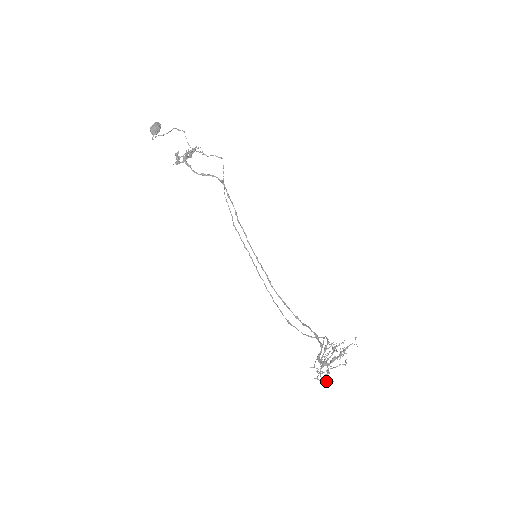
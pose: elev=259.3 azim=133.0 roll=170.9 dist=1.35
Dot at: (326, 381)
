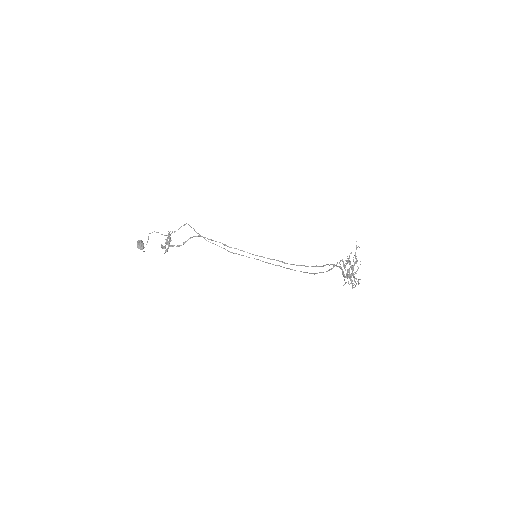
Dot at: occluded
